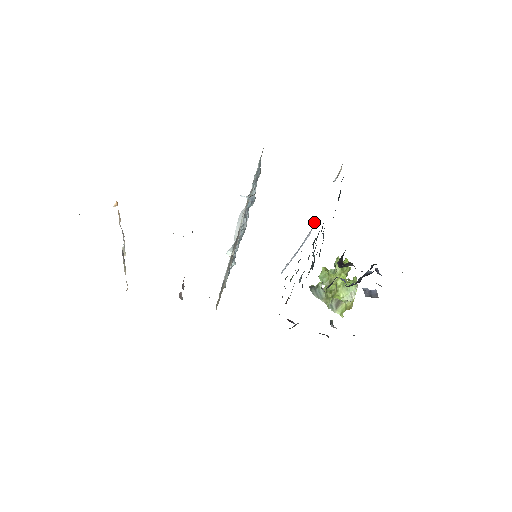
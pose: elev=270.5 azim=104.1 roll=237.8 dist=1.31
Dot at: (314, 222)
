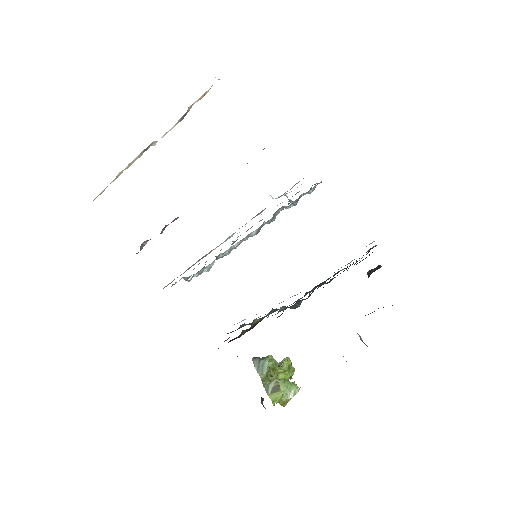
Dot at: occluded
